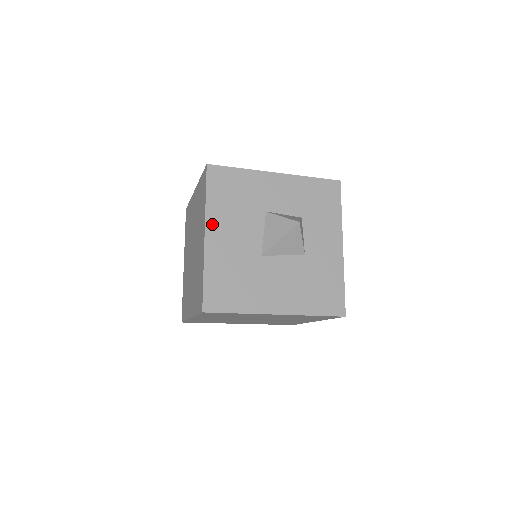
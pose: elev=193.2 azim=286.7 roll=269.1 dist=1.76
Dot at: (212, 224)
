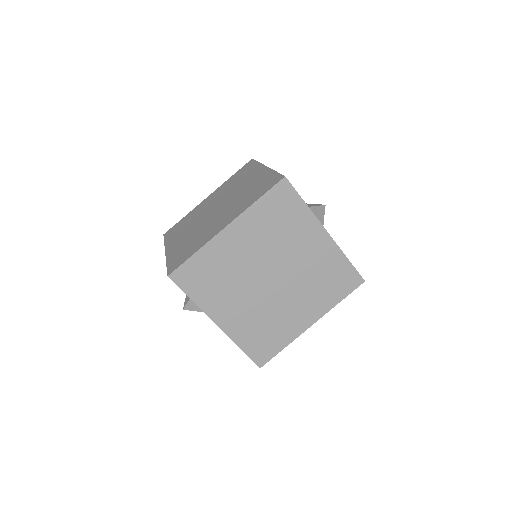
Dot at: occluded
